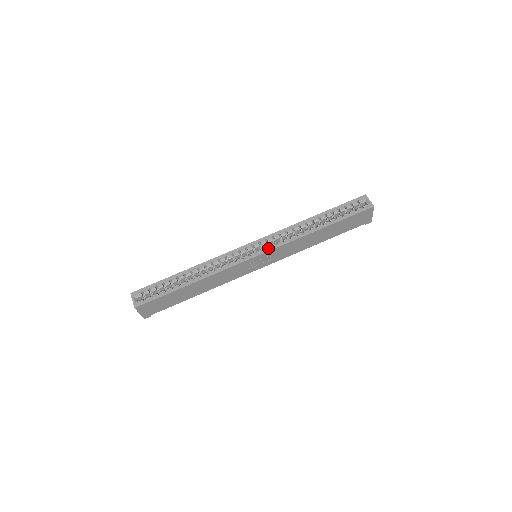
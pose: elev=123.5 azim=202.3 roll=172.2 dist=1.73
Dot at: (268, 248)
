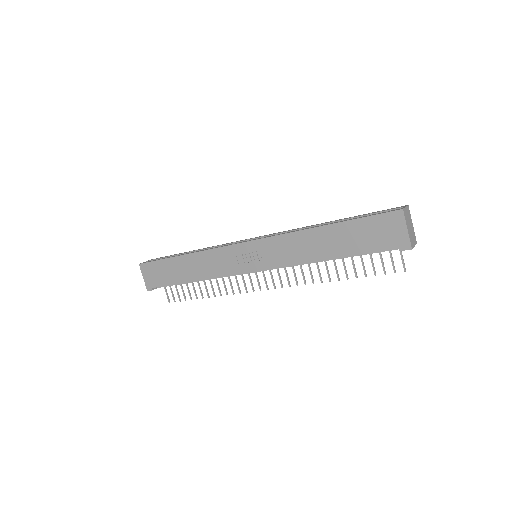
Dot at: (260, 238)
